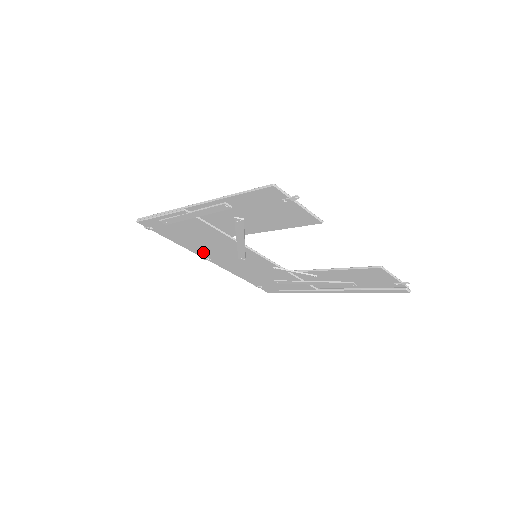
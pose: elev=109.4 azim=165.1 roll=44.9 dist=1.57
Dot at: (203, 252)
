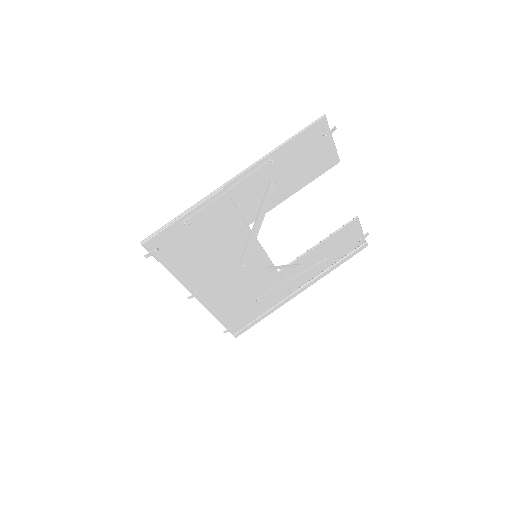
Dot at: (198, 279)
